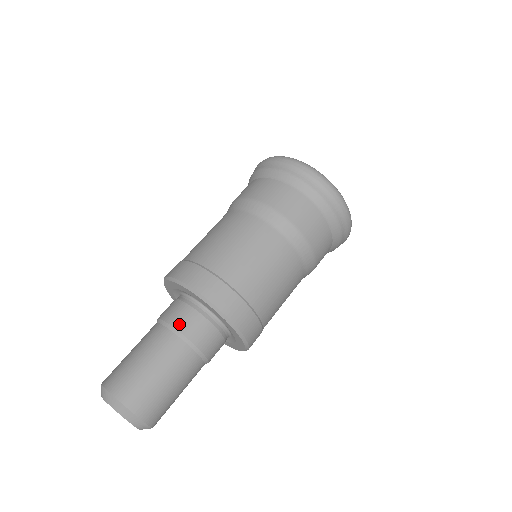
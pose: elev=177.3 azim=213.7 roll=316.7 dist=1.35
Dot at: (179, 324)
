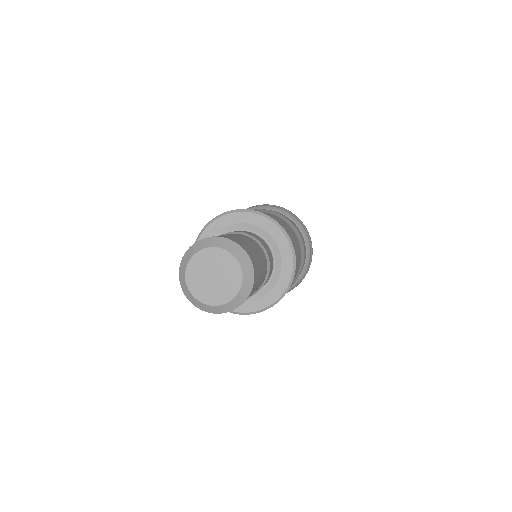
Dot at: (257, 238)
